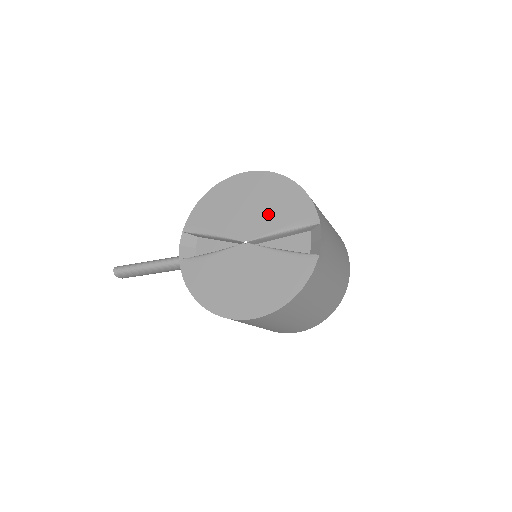
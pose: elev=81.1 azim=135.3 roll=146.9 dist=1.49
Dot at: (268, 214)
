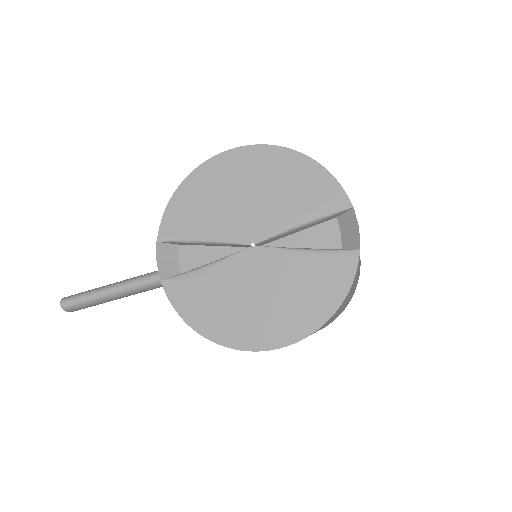
Dot at: (277, 203)
